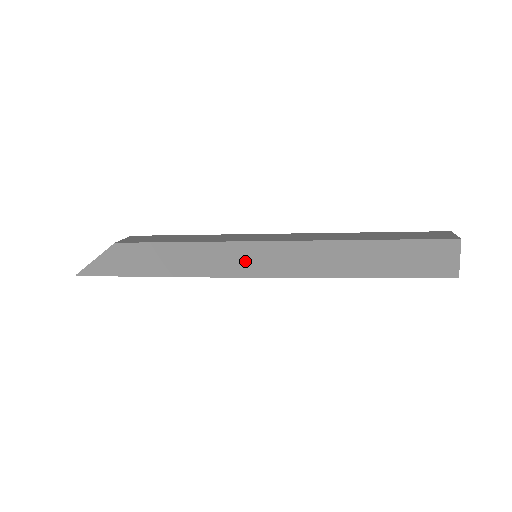
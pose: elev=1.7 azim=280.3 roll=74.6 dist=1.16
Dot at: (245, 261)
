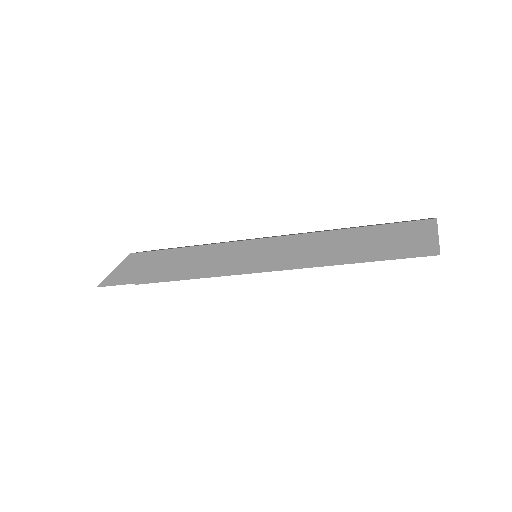
Dot at: (245, 258)
